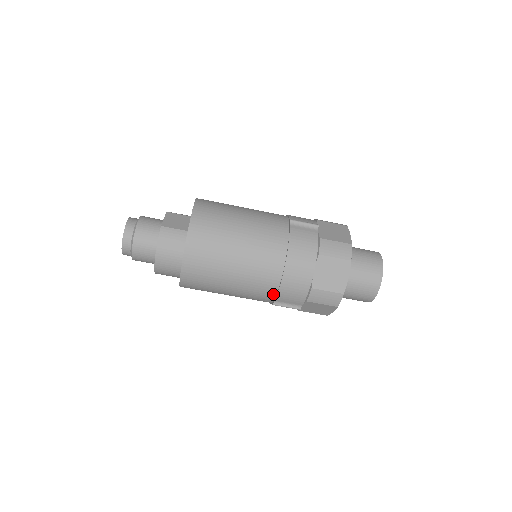
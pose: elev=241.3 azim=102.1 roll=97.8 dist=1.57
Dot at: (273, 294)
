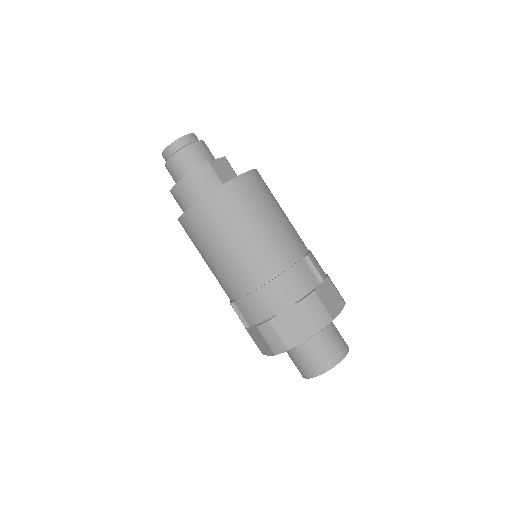
Dot at: (238, 295)
